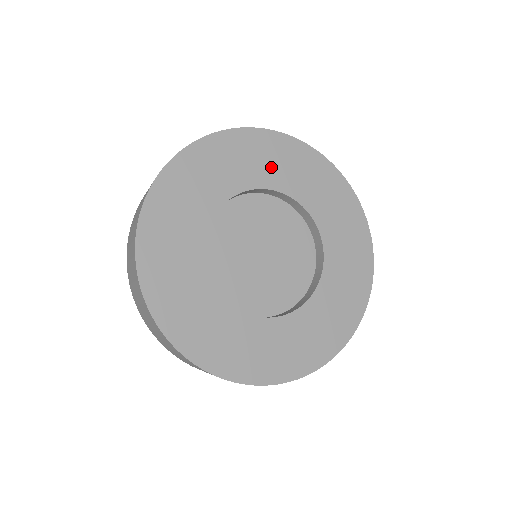
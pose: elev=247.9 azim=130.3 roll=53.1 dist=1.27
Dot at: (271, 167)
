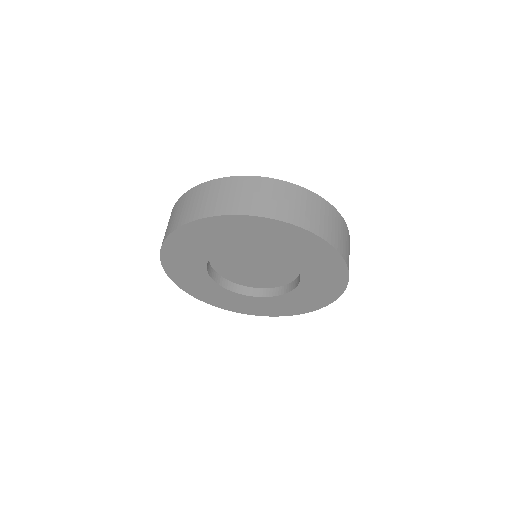
Dot at: (313, 263)
